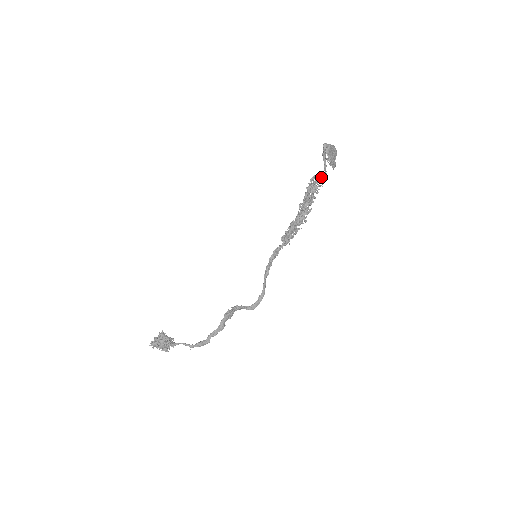
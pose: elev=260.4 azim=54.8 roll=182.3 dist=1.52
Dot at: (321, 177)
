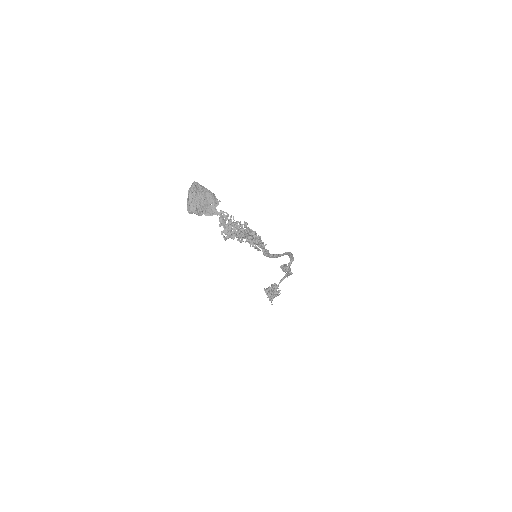
Dot at: (222, 220)
